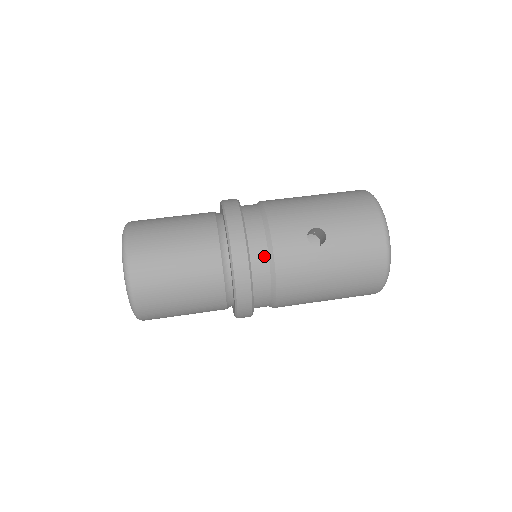
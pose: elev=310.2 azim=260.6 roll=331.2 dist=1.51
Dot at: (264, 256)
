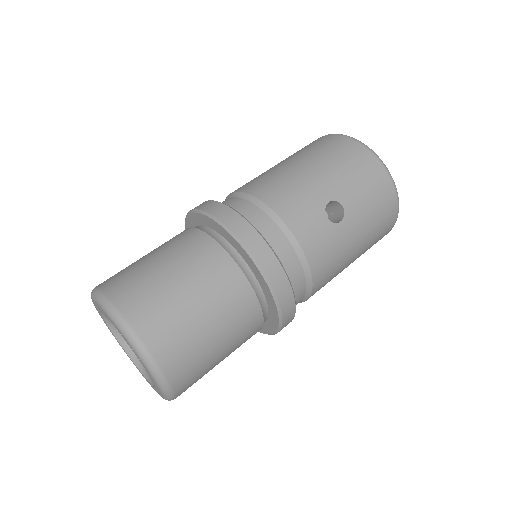
Dot at: (294, 259)
